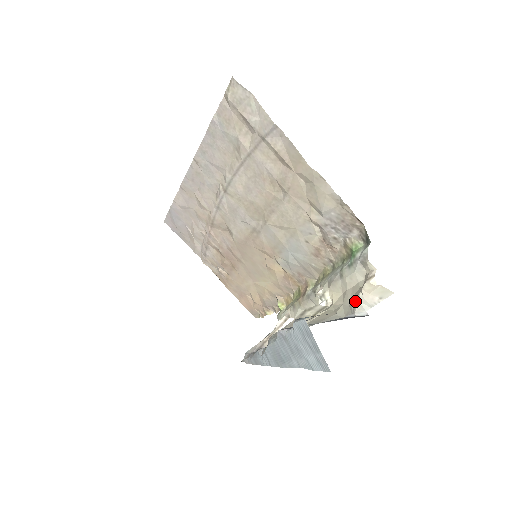
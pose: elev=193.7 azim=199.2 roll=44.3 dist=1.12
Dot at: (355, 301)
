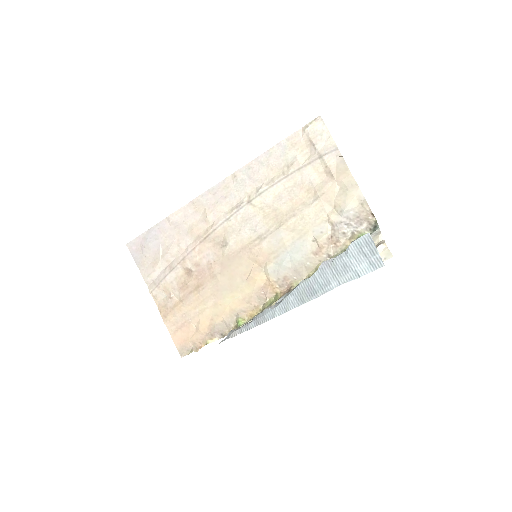
Dot at: occluded
